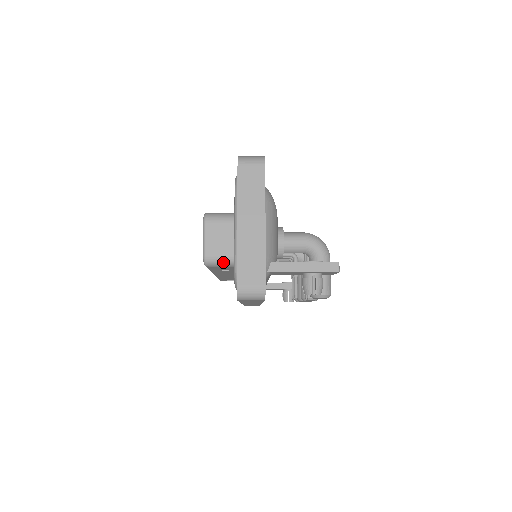
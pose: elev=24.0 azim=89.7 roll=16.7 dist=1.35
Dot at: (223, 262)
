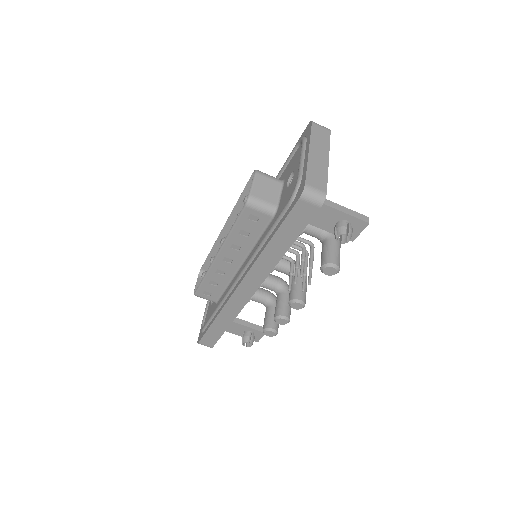
Dot at: (263, 206)
